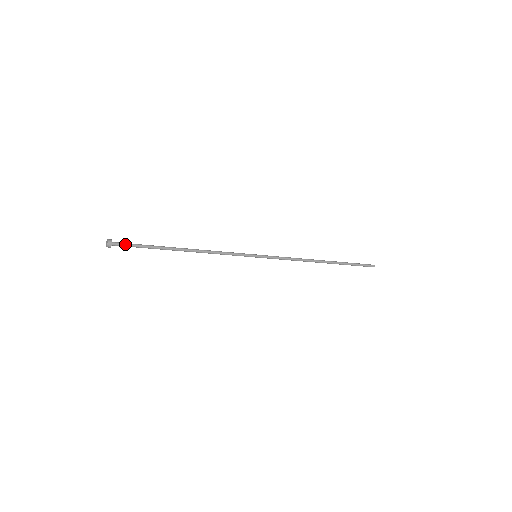
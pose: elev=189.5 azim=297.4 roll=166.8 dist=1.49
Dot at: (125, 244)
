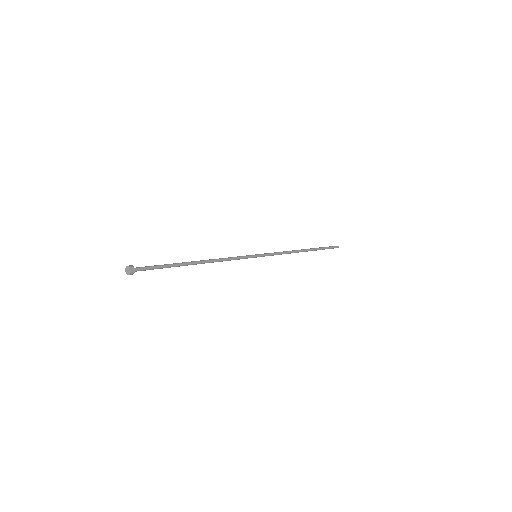
Dot at: (146, 268)
